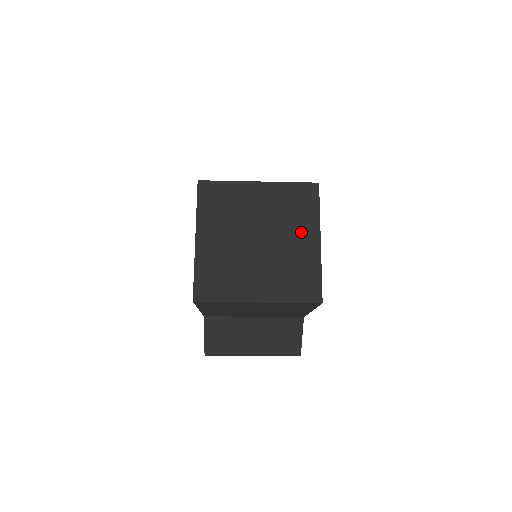
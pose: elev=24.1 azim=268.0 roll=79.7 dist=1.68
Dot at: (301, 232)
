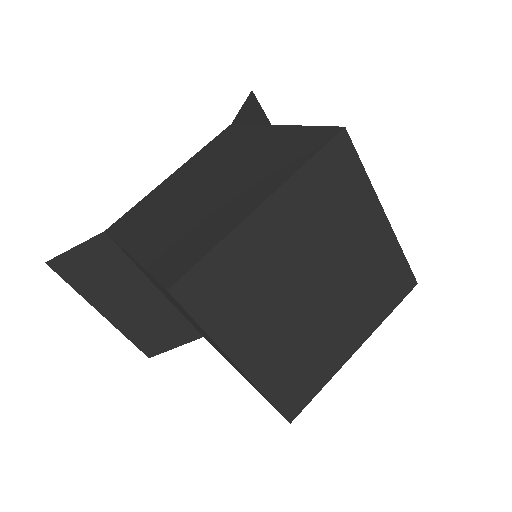
Dot at: (355, 322)
